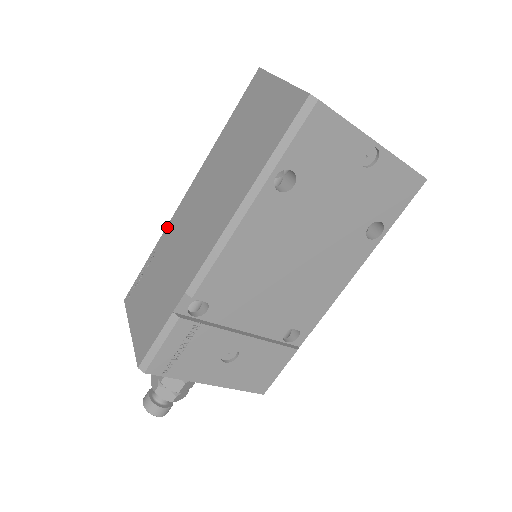
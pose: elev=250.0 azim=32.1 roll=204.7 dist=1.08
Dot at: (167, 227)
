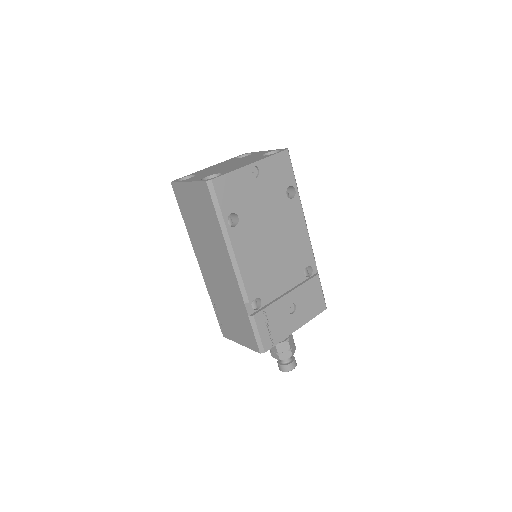
Dot at: (206, 286)
